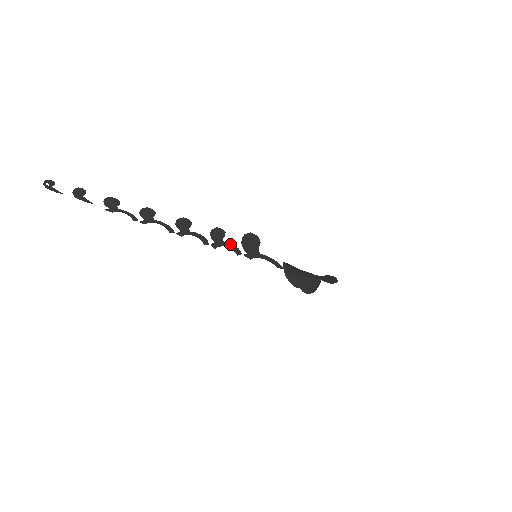
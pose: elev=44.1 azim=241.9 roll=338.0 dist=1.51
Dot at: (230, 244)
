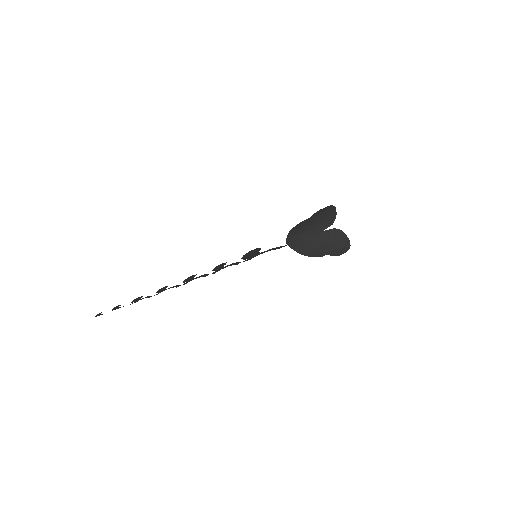
Dot at: (230, 265)
